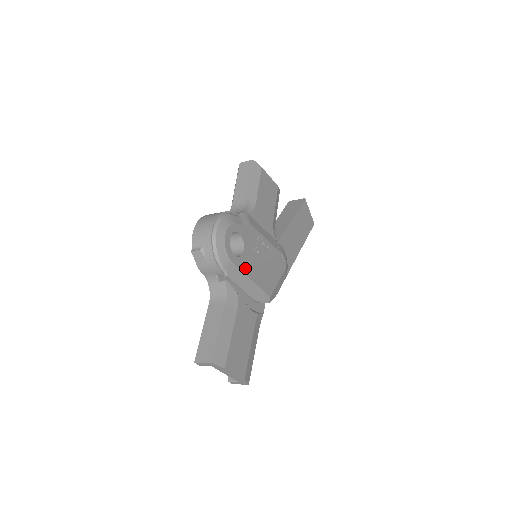
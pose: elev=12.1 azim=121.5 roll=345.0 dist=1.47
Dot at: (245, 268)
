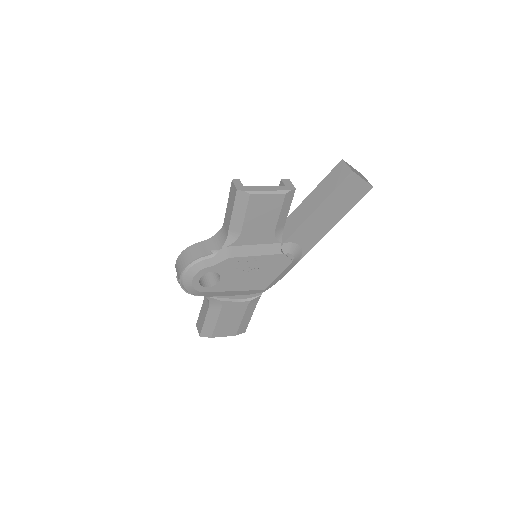
Dot at: (224, 288)
